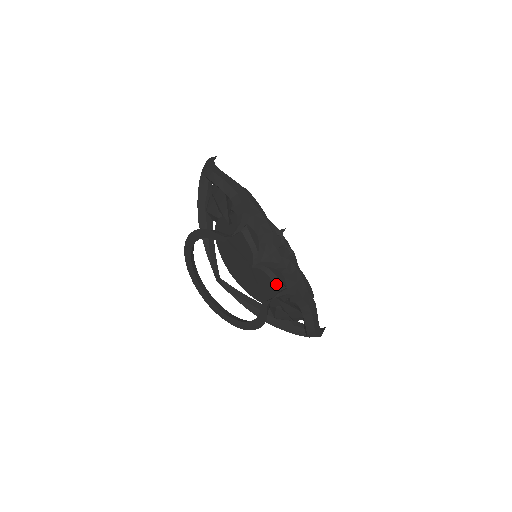
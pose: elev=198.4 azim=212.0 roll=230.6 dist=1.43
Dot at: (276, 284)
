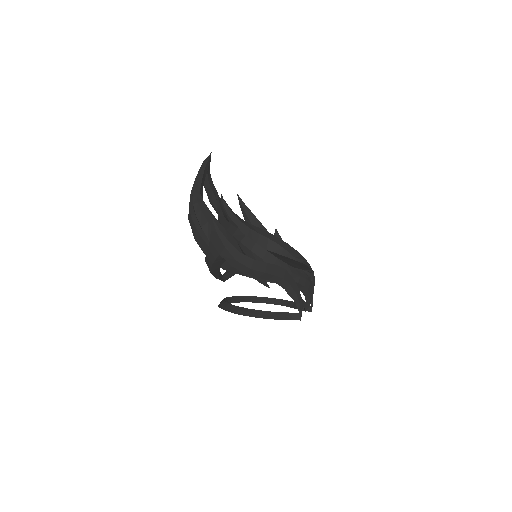
Dot at: occluded
